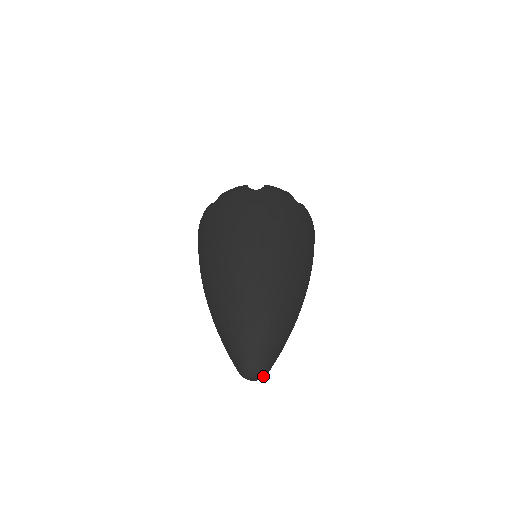
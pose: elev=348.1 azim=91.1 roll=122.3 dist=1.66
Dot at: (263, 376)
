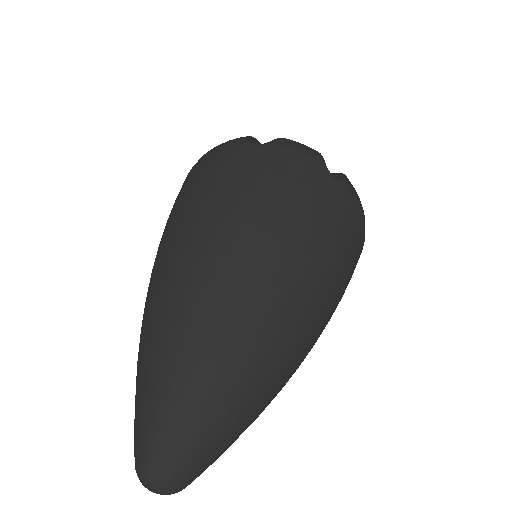
Dot at: (166, 487)
